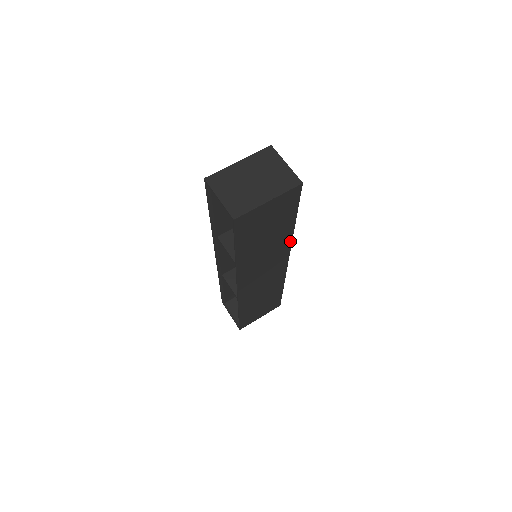
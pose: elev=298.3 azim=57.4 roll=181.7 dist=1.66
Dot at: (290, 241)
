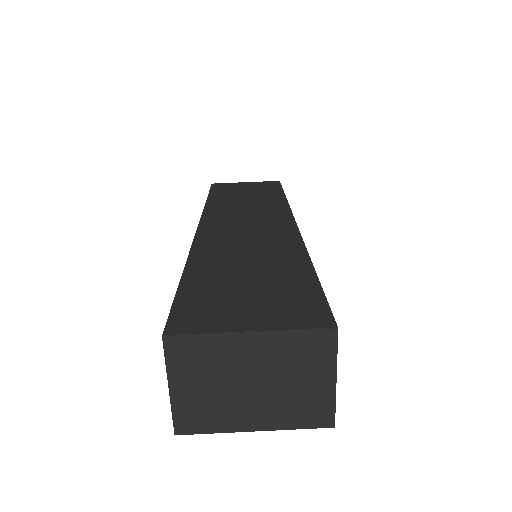
Dot at: occluded
